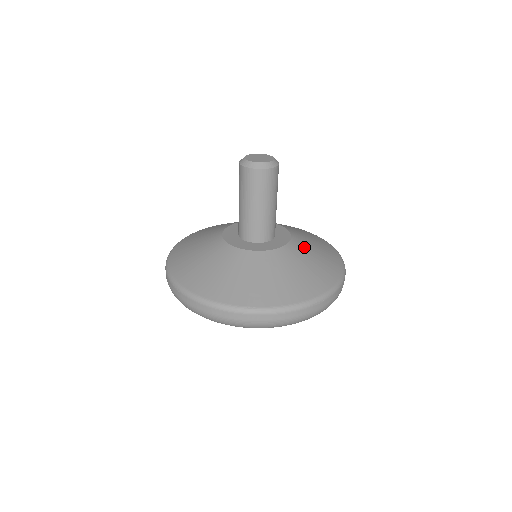
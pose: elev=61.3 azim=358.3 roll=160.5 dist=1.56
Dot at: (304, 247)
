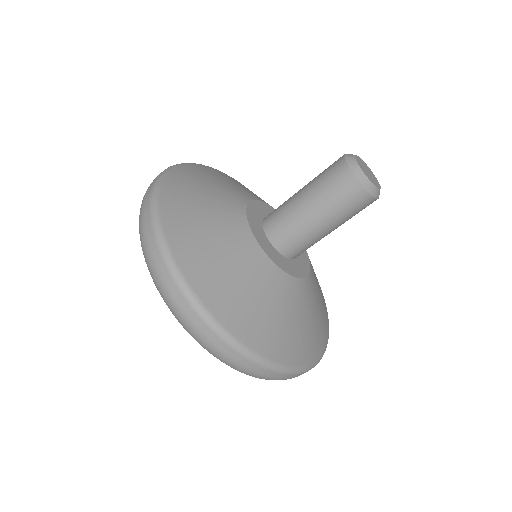
Dot at: (308, 299)
